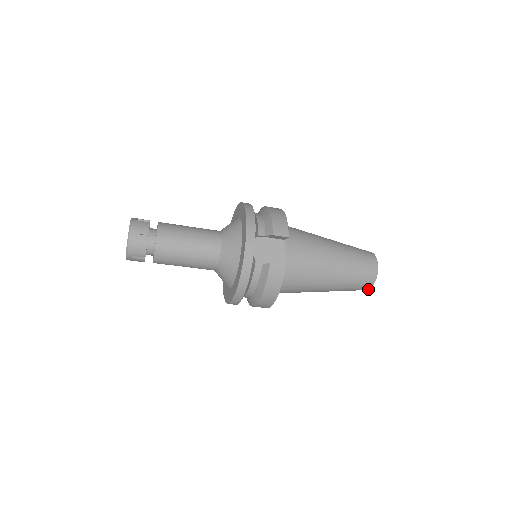
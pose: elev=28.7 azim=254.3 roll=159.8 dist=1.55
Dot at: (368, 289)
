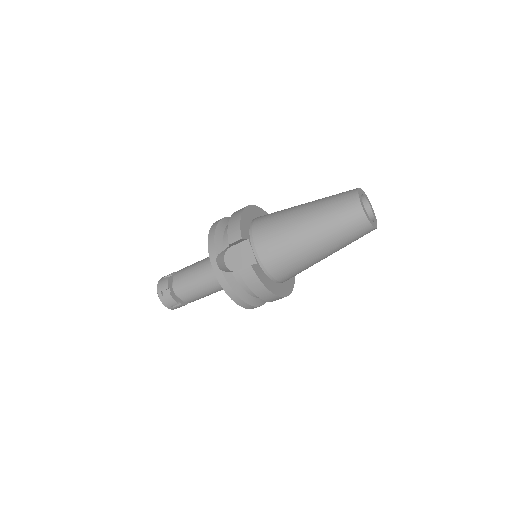
Dot at: (373, 228)
